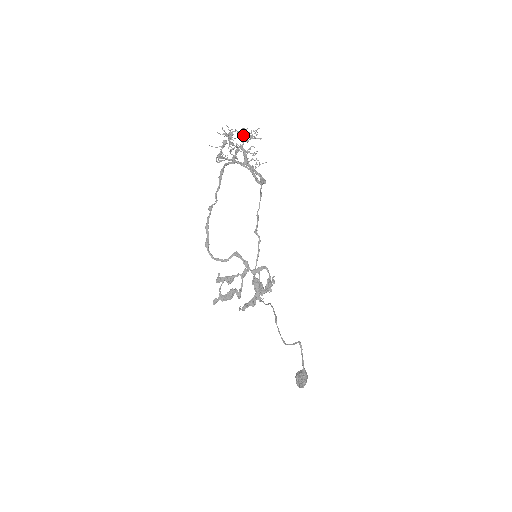
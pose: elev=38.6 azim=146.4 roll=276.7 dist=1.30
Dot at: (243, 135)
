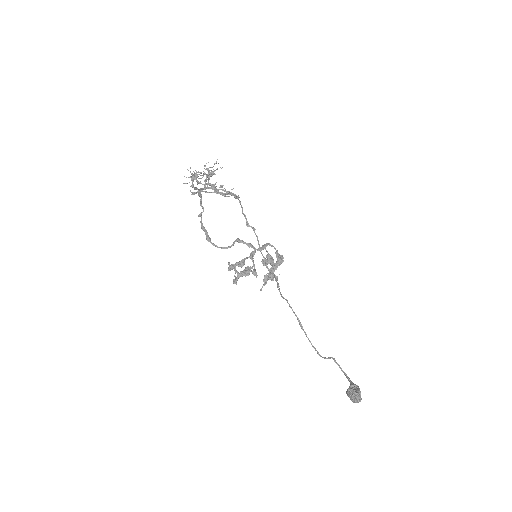
Dot at: (206, 175)
